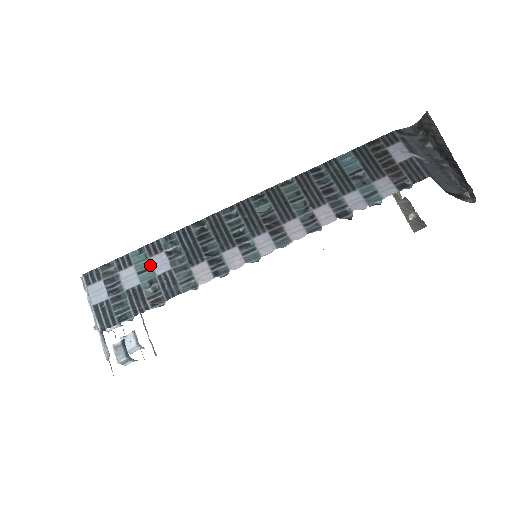
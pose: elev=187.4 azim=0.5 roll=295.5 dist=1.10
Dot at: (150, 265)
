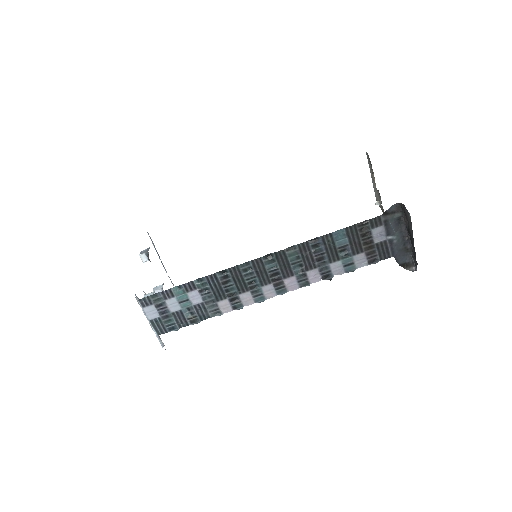
Dot at: (188, 298)
